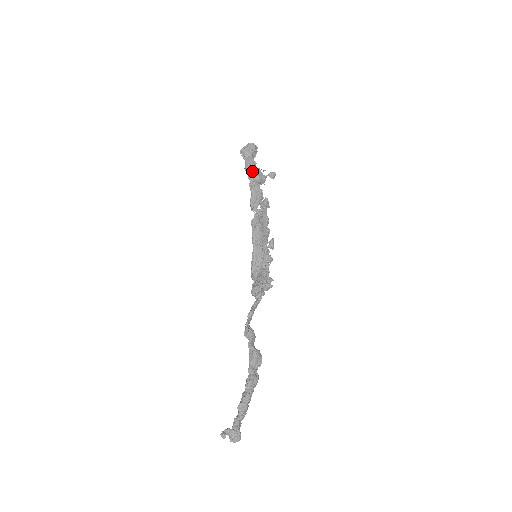
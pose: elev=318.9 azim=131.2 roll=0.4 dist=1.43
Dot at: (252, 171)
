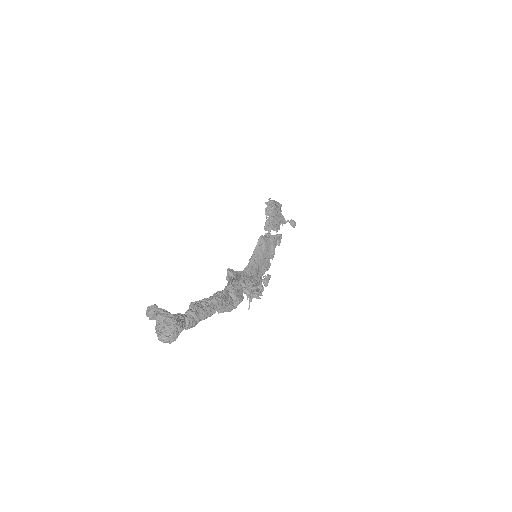
Dot at: (276, 207)
